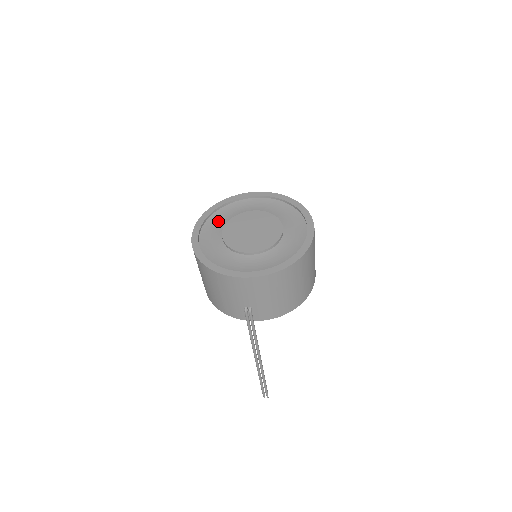
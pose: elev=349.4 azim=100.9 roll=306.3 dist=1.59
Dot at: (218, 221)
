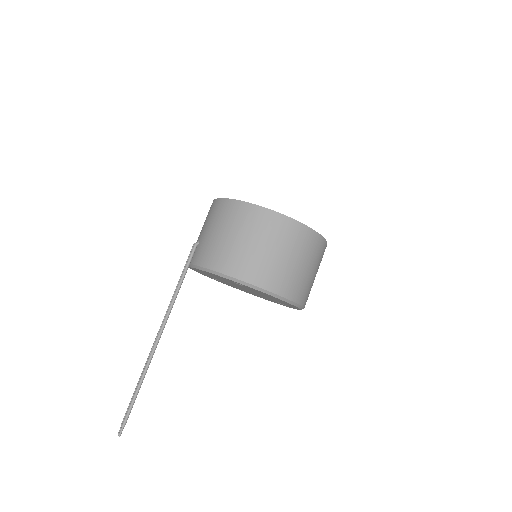
Dot at: occluded
